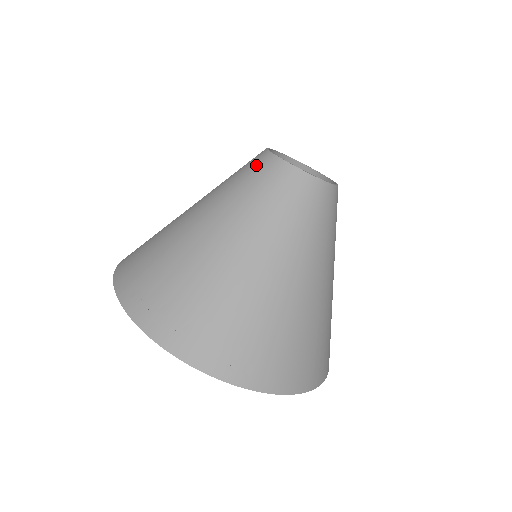
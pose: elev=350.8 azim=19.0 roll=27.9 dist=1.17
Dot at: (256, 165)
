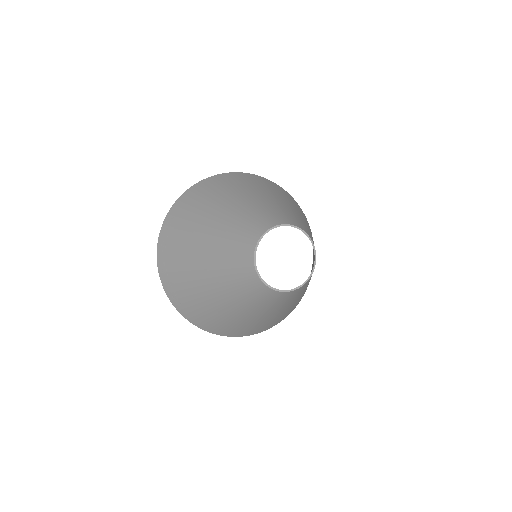
Dot at: (250, 233)
